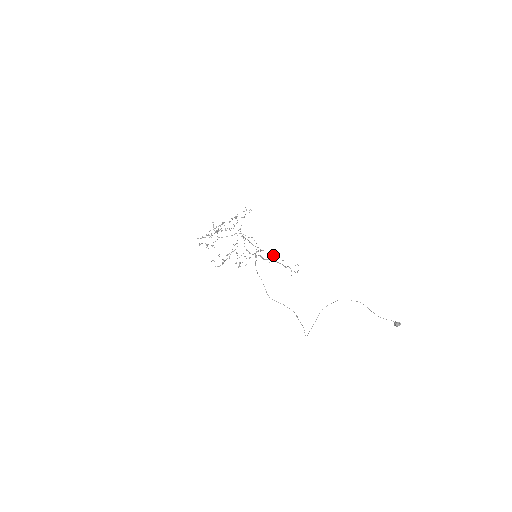
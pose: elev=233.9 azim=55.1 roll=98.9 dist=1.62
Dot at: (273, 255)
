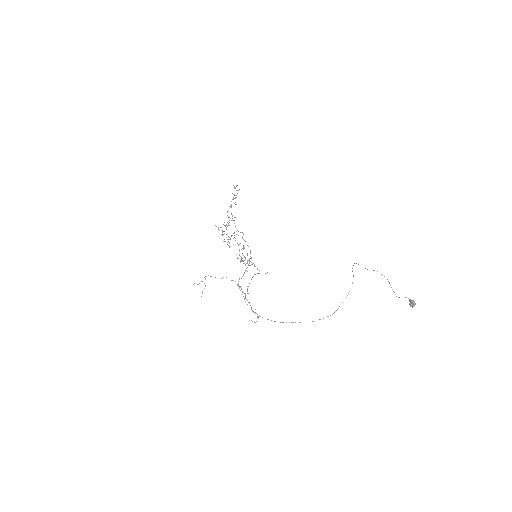
Dot at: (249, 283)
